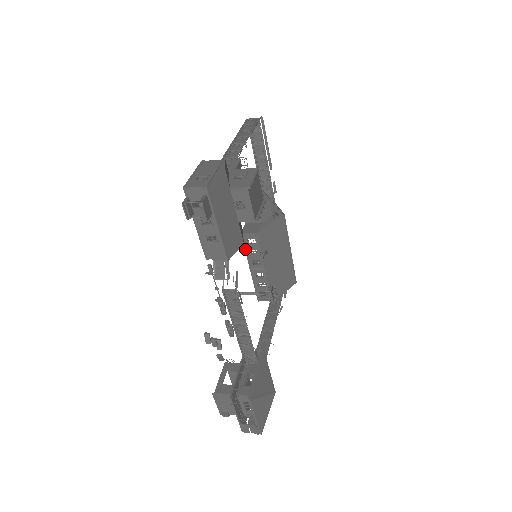
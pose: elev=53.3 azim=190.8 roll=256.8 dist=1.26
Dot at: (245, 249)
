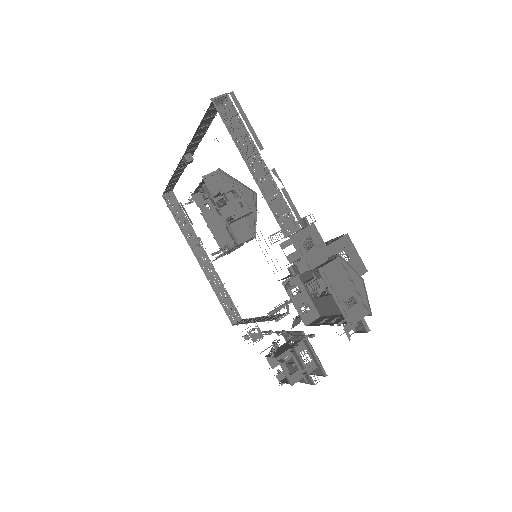
Dot at: occluded
